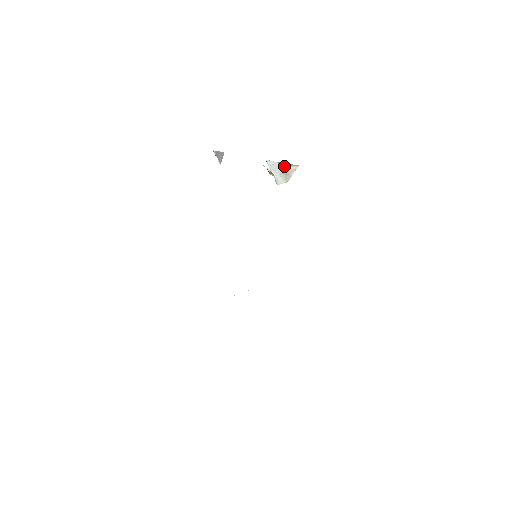
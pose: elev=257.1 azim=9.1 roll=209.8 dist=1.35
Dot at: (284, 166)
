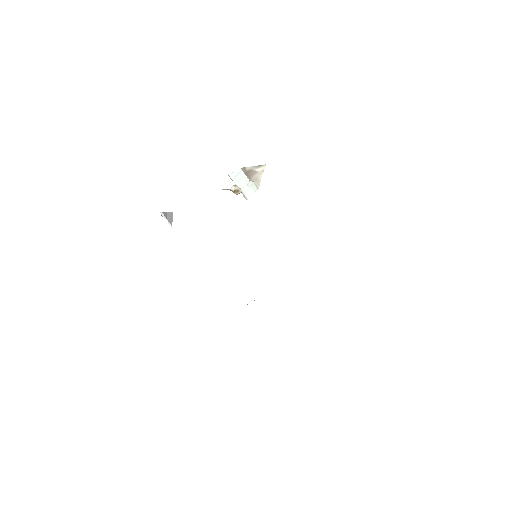
Dot at: (250, 170)
